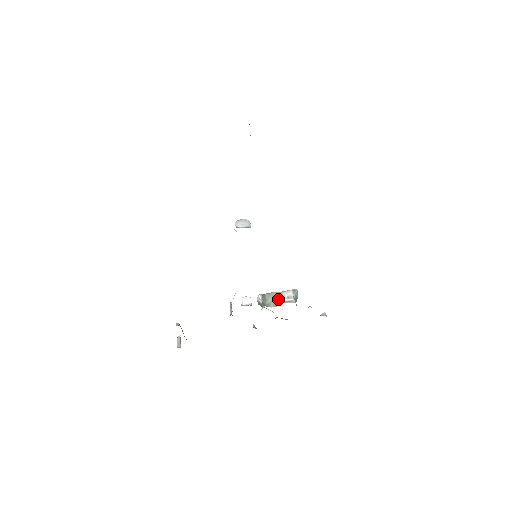
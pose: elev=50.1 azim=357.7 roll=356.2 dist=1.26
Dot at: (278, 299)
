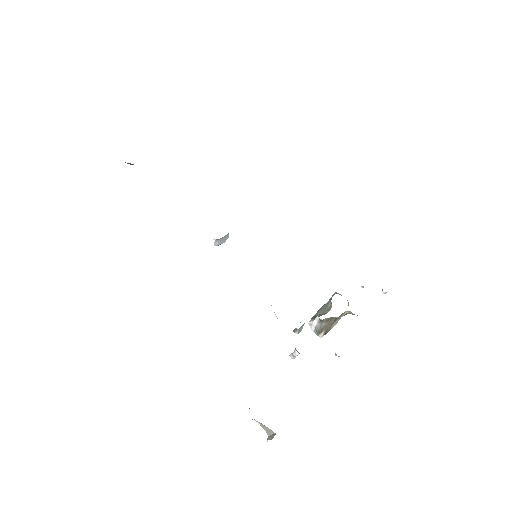
Dot at: (327, 305)
